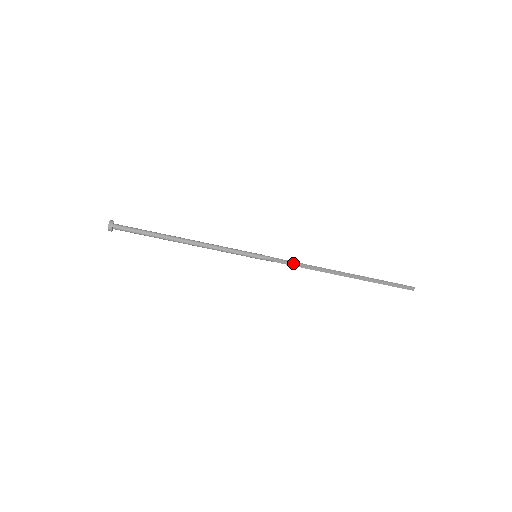
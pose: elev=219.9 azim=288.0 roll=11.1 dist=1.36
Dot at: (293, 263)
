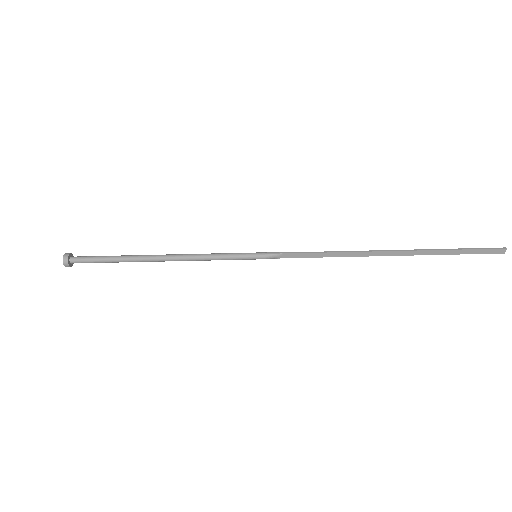
Dot at: (309, 254)
